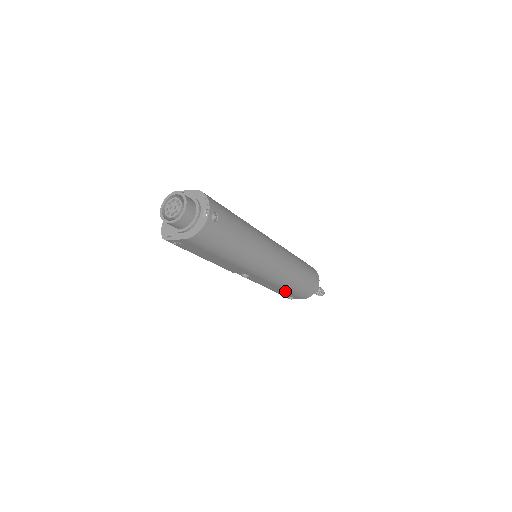
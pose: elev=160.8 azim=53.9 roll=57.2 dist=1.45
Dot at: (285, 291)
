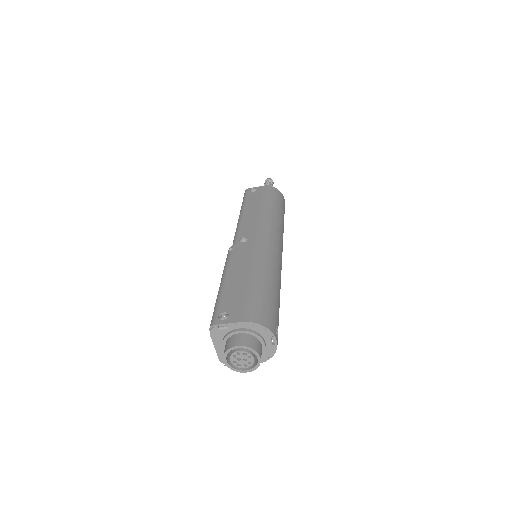
Dot at: occluded
